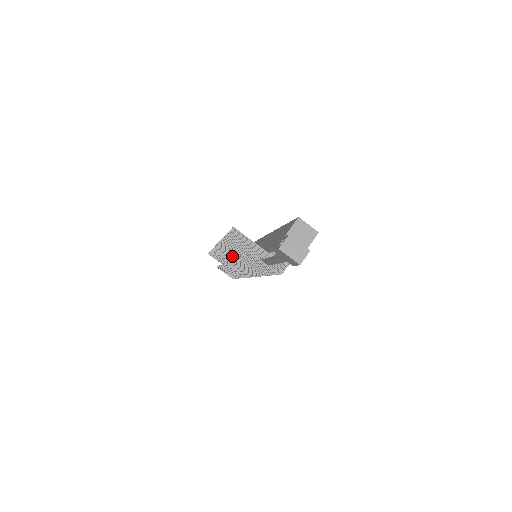
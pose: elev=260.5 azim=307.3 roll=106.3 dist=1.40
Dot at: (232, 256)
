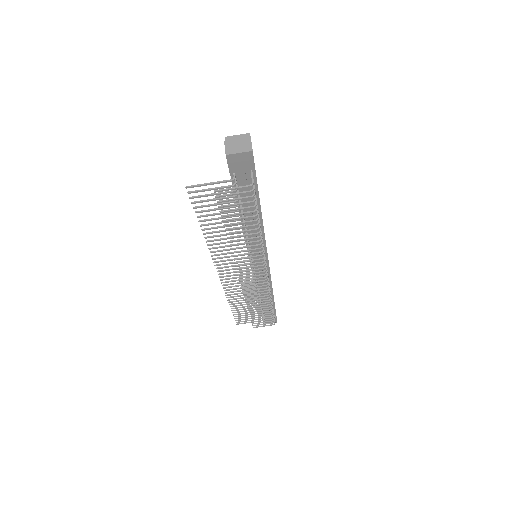
Dot at: occluded
